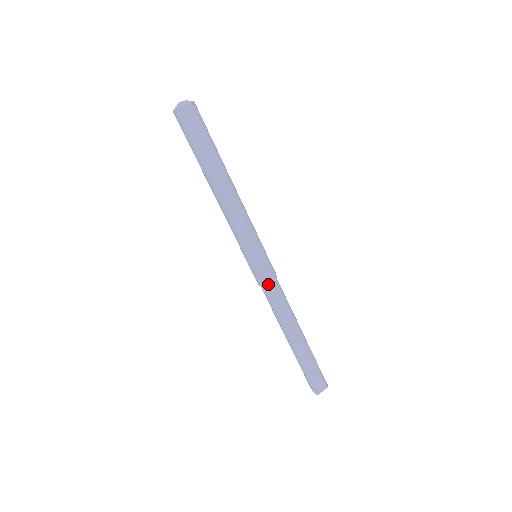
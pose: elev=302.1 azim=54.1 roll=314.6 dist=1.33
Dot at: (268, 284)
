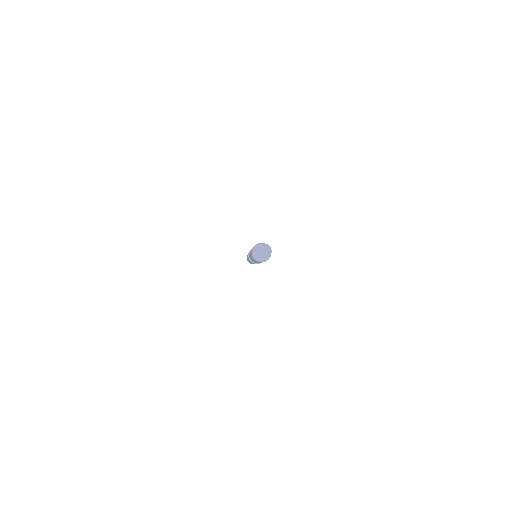
Dot at: occluded
